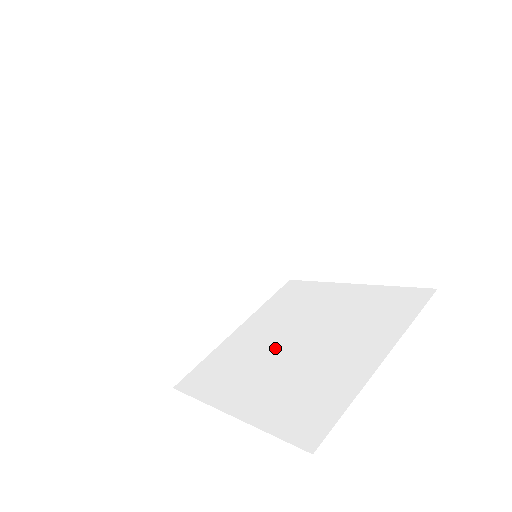
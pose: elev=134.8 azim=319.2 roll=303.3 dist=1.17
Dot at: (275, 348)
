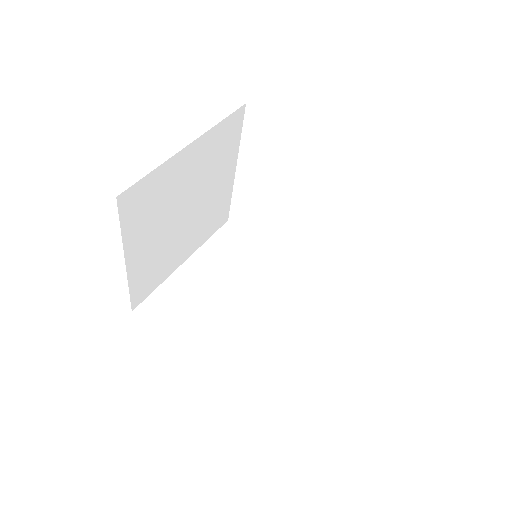
Dot at: occluded
